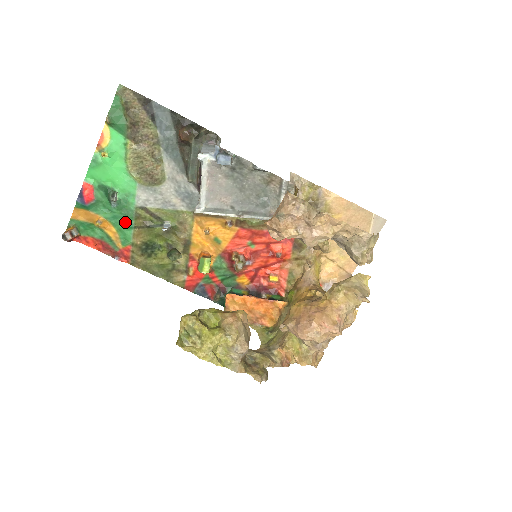
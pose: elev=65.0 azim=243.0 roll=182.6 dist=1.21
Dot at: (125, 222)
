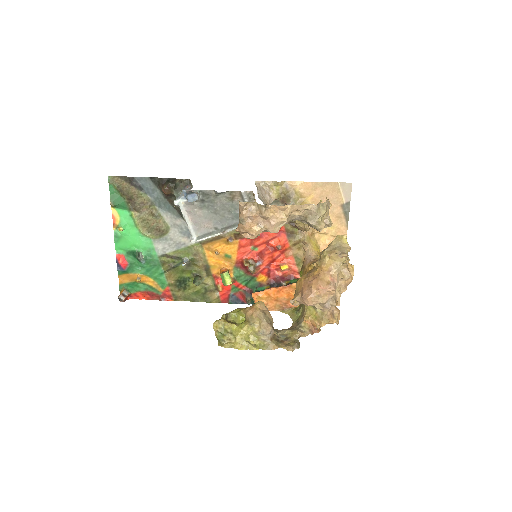
Dot at: (156, 271)
